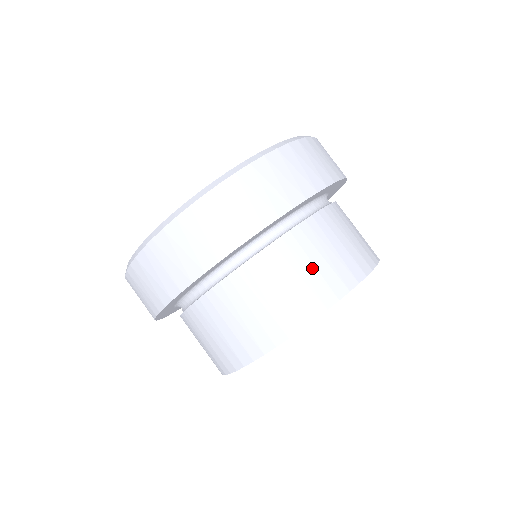
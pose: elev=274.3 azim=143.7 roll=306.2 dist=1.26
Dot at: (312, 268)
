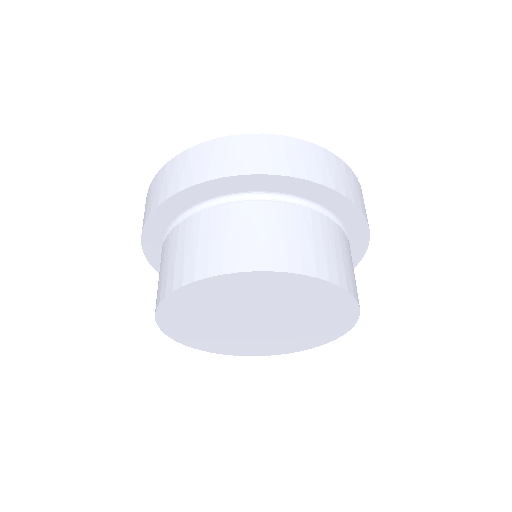
Dot at: (235, 237)
